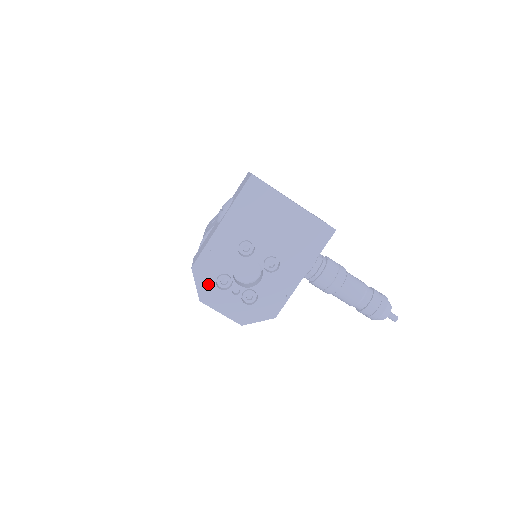
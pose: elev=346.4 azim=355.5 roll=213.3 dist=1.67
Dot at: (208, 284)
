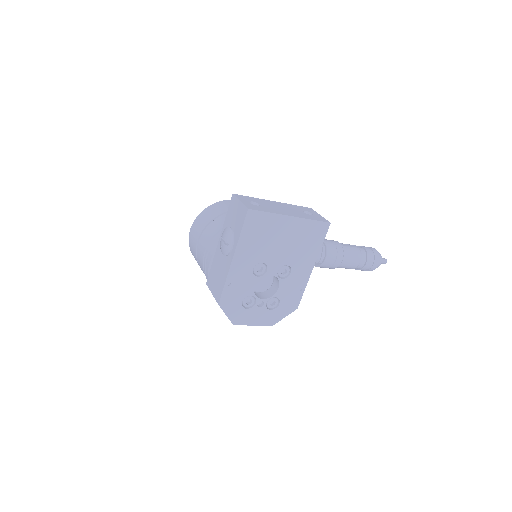
Dot at: (236, 310)
